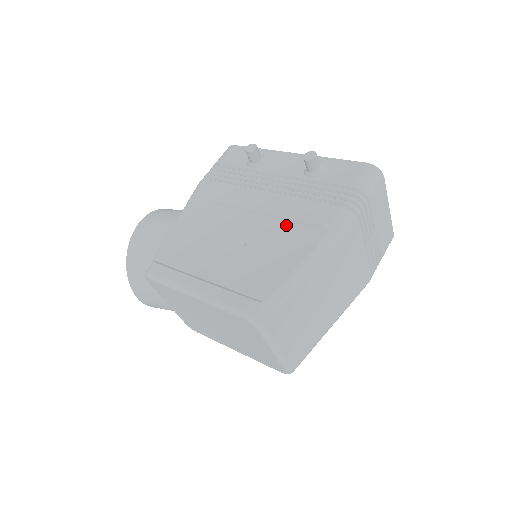
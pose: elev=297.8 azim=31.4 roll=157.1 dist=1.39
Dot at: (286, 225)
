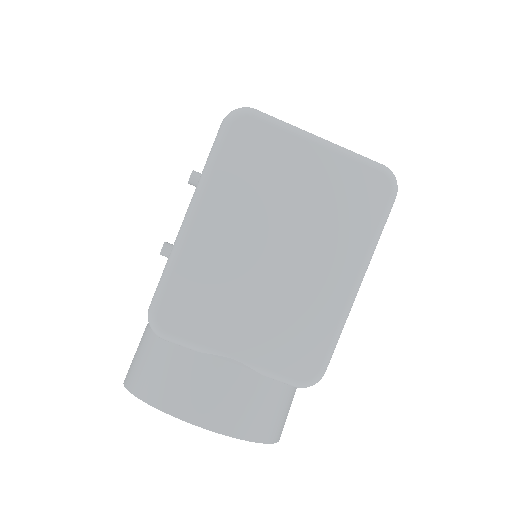
Dot at: occluded
